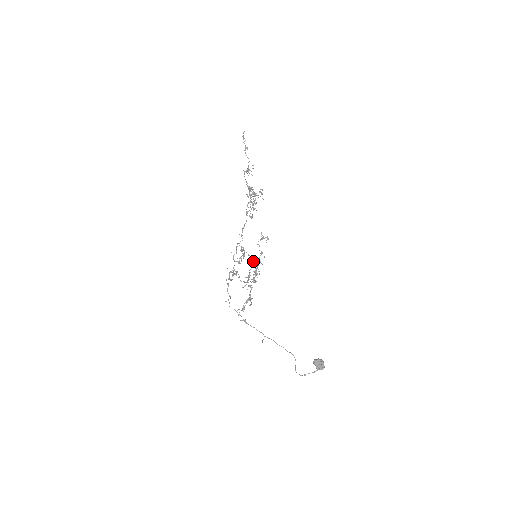
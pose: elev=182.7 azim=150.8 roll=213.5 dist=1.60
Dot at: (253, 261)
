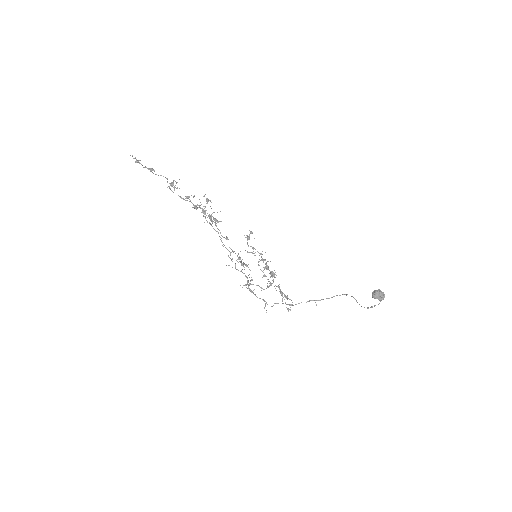
Dot at: occluded
